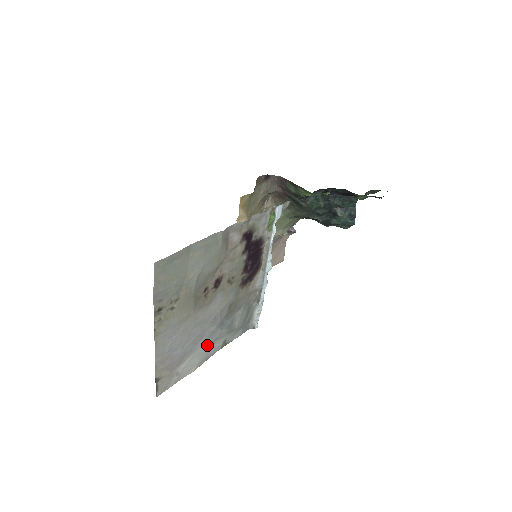
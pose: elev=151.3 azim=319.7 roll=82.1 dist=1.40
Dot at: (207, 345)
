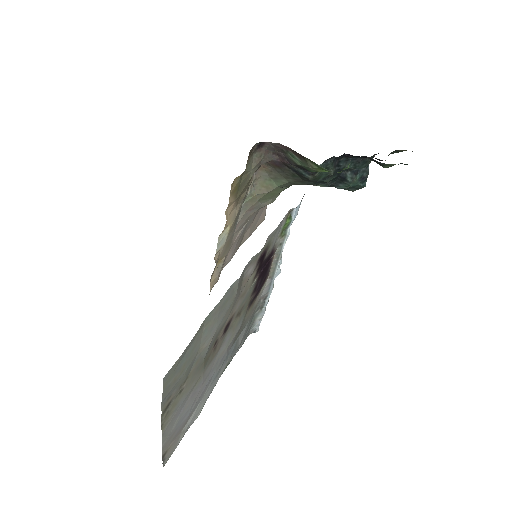
Dot at: (212, 384)
